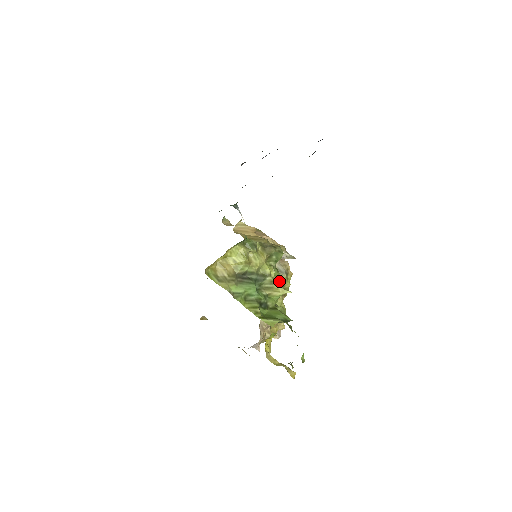
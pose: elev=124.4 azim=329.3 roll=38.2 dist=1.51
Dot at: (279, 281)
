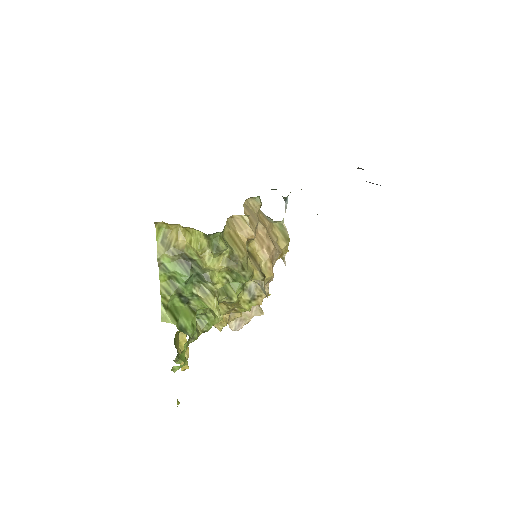
Dot at: (229, 296)
